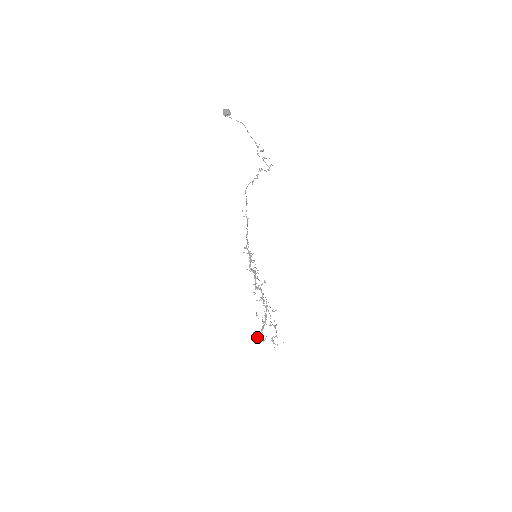
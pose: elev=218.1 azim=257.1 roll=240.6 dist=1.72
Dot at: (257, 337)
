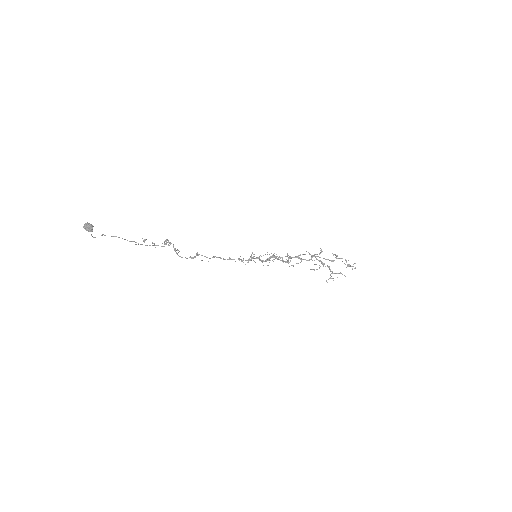
Dot at: (333, 280)
